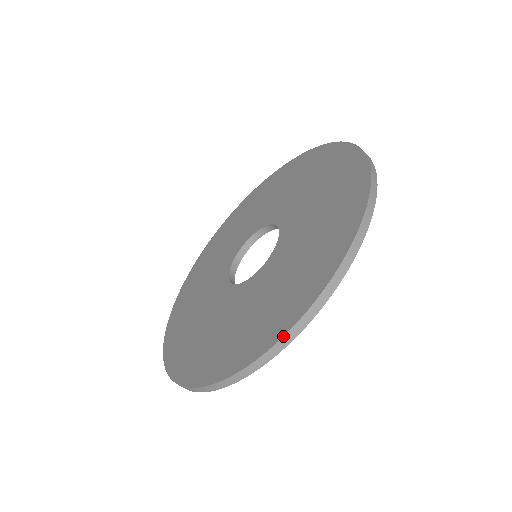
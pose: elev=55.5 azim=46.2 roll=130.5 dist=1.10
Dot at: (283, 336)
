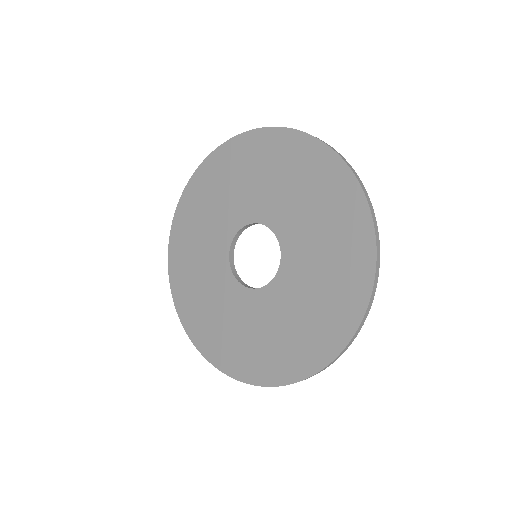
Dot at: occluded
